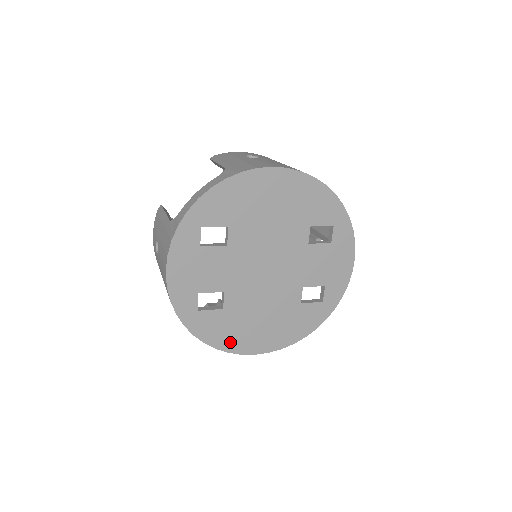
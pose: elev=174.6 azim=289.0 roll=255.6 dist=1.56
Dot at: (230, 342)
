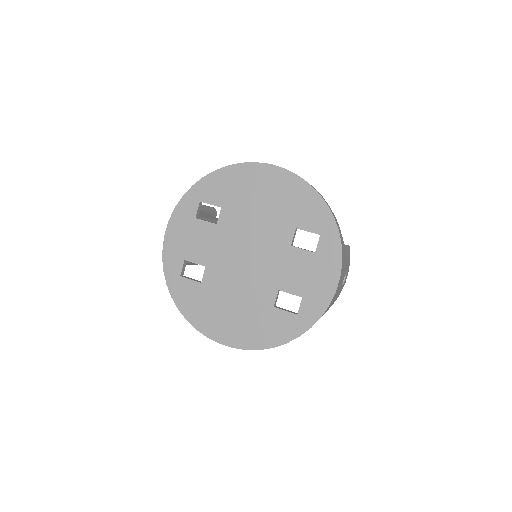
Dot at: (200, 319)
